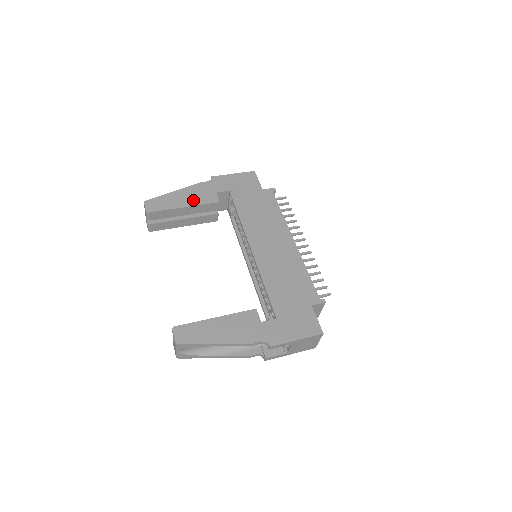
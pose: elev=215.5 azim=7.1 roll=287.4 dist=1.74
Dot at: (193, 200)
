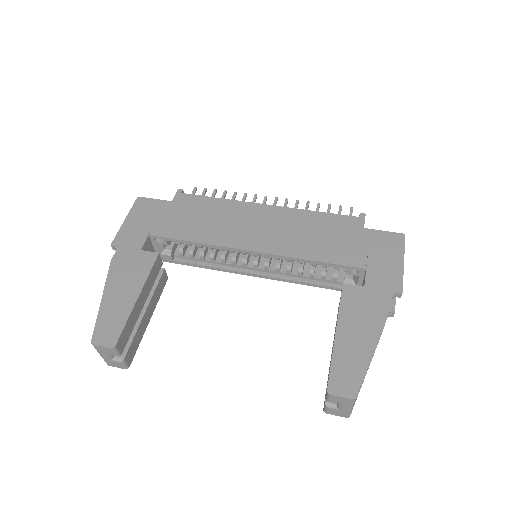
Dot at: (134, 281)
